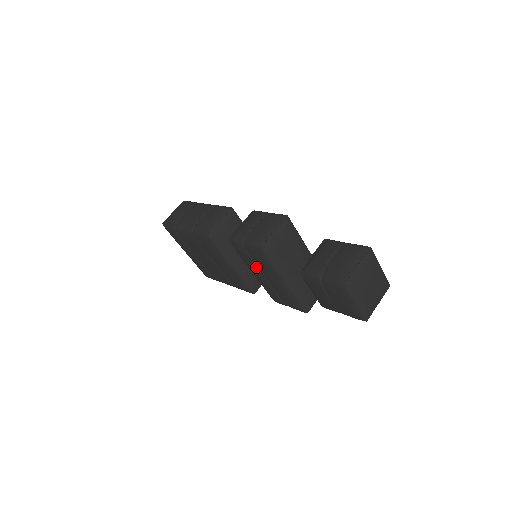
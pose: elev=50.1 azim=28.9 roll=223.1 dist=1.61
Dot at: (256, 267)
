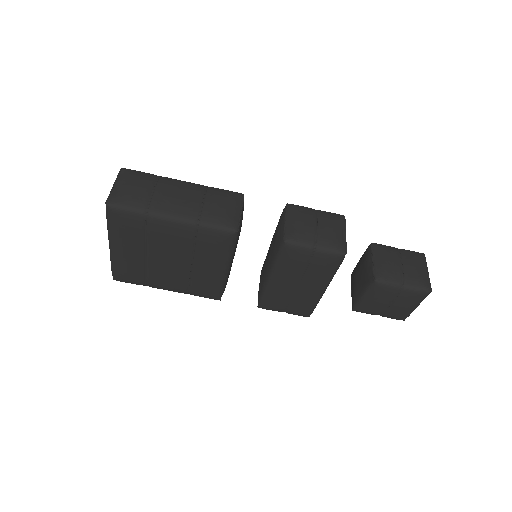
Dot at: (300, 274)
